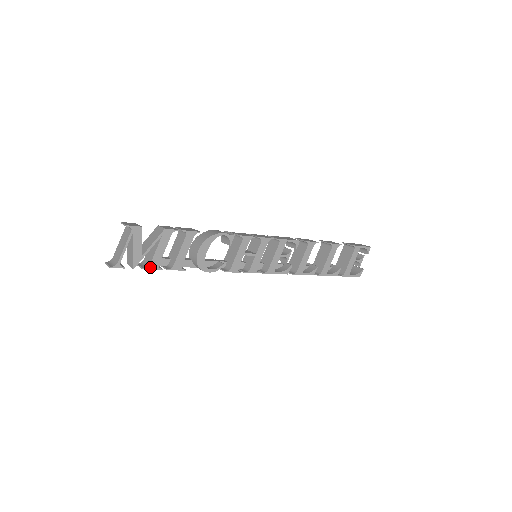
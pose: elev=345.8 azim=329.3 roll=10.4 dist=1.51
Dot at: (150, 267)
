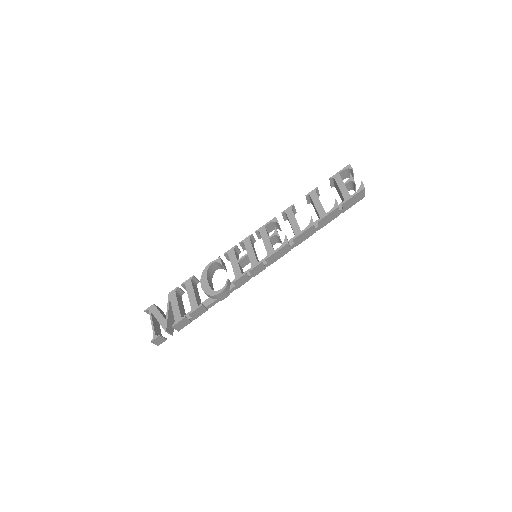
Dot at: (176, 322)
